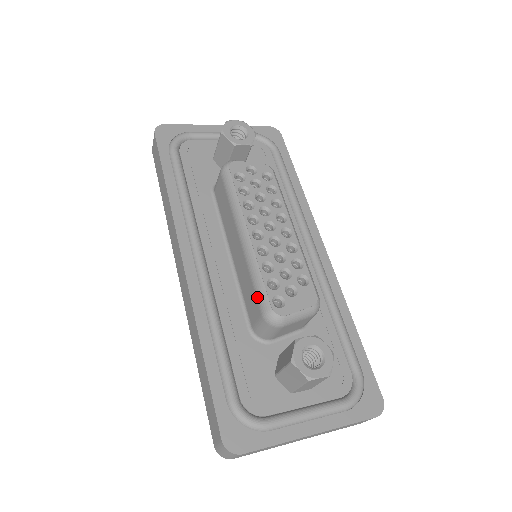
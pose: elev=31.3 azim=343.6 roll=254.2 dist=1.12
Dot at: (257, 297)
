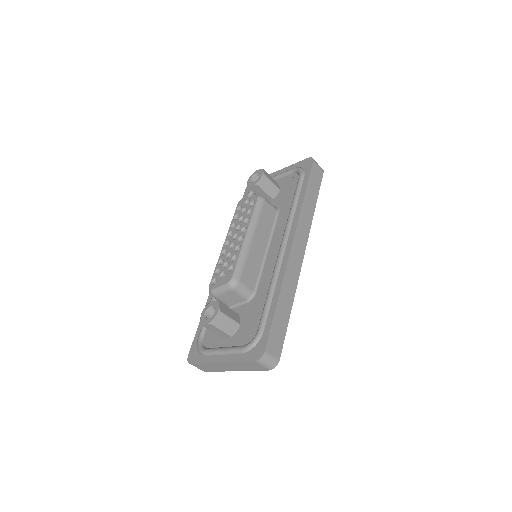
Dot at: occluded
